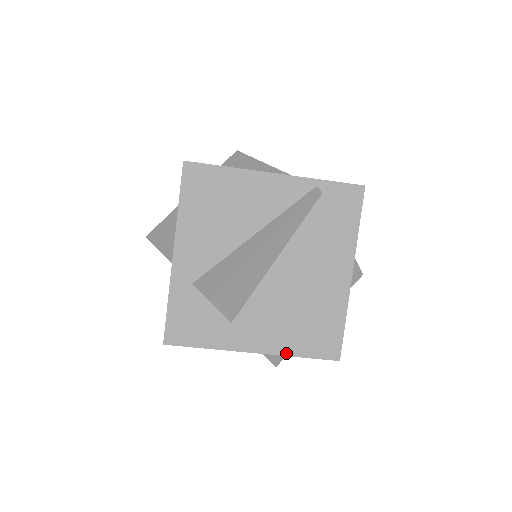
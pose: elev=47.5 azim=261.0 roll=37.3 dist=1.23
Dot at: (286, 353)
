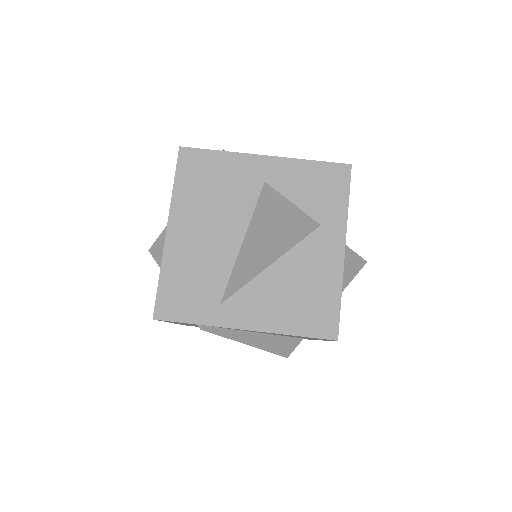
Dot at: (297, 160)
